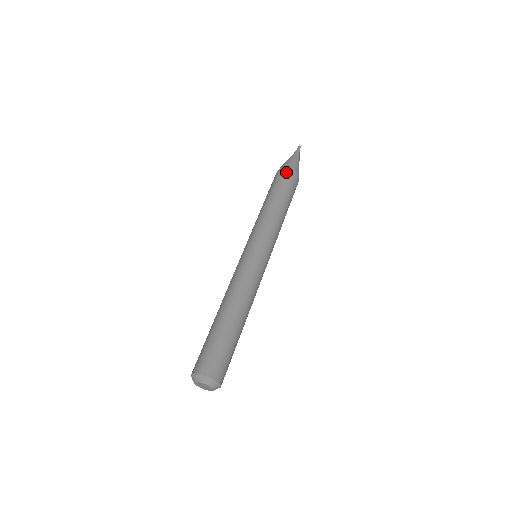
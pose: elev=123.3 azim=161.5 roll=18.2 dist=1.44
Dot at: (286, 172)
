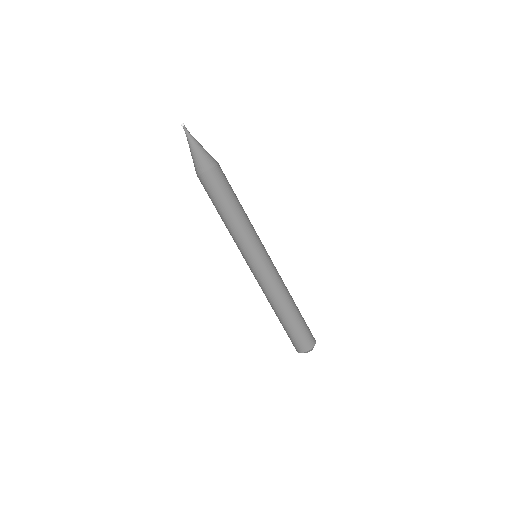
Dot at: (203, 180)
